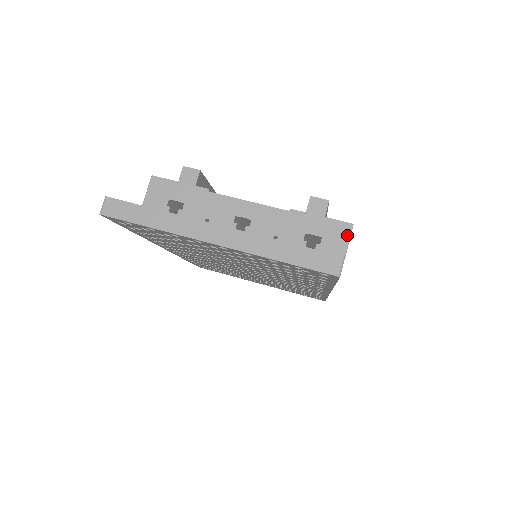
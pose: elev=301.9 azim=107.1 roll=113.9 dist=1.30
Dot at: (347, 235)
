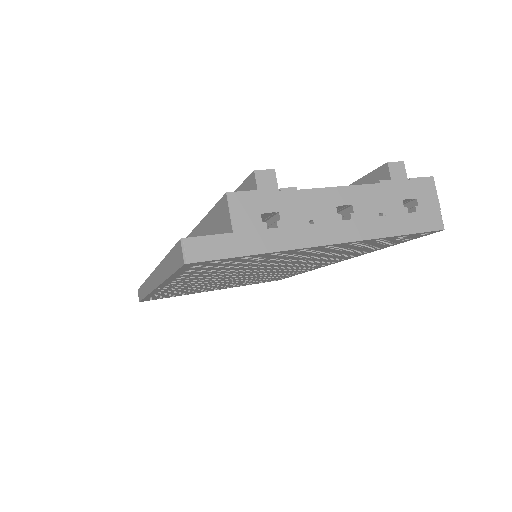
Dot at: (434, 189)
